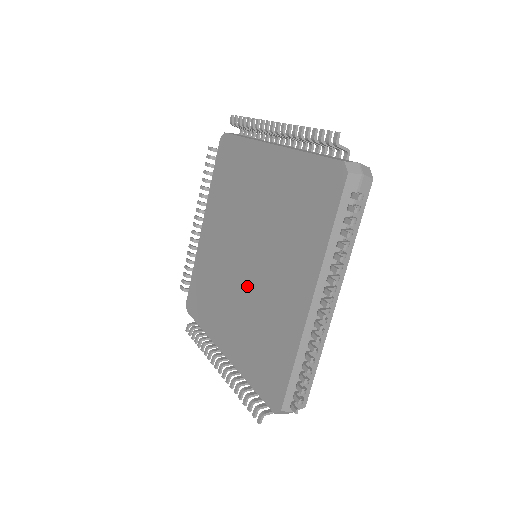
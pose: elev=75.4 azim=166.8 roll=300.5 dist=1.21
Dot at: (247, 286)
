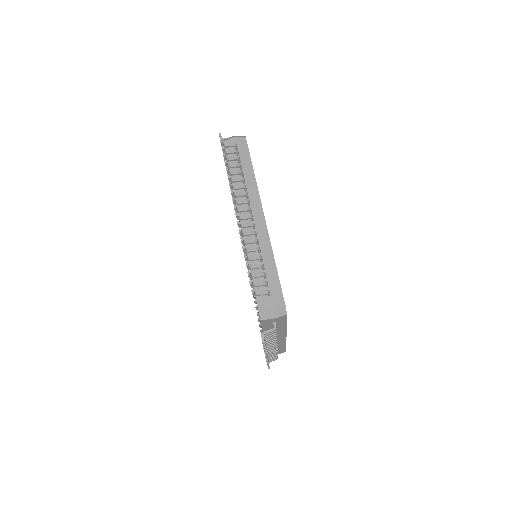
Dot at: occluded
